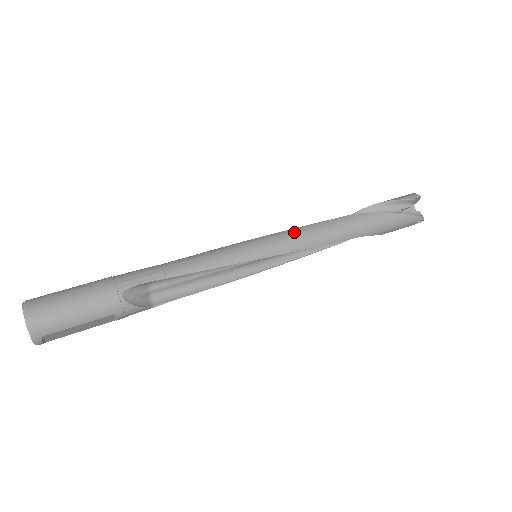
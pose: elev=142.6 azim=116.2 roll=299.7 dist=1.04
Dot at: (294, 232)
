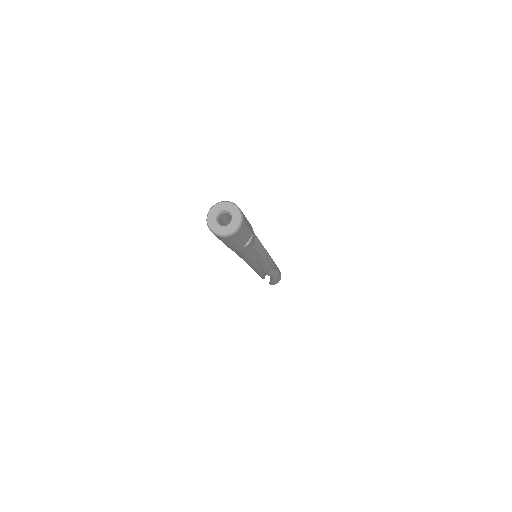
Dot at: occluded
